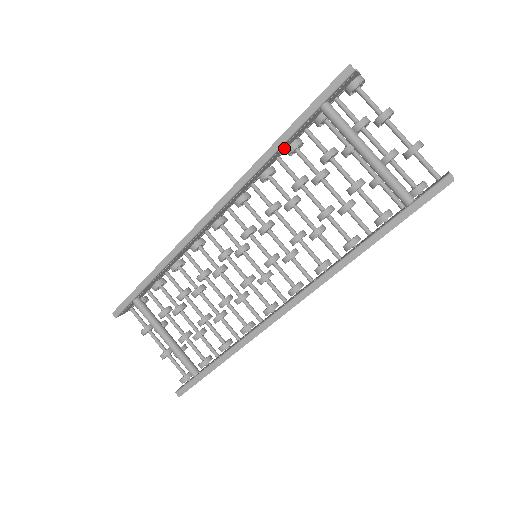
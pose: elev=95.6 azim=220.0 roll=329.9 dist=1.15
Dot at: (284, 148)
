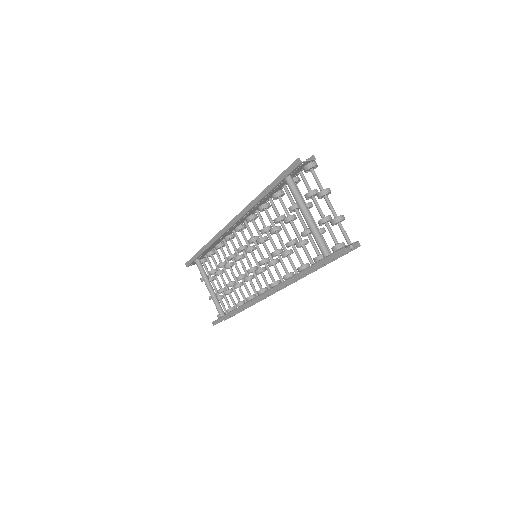
Dot at: (271, 195)
